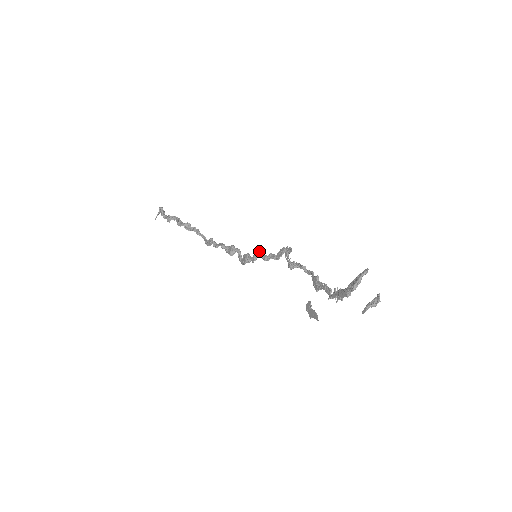
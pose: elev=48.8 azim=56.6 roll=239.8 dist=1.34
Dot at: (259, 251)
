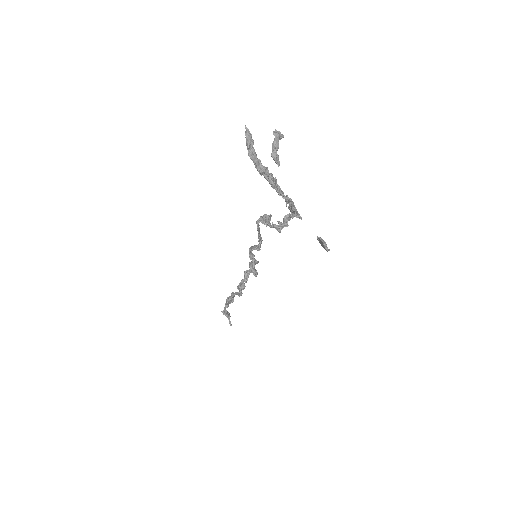
Dot at: occluded
